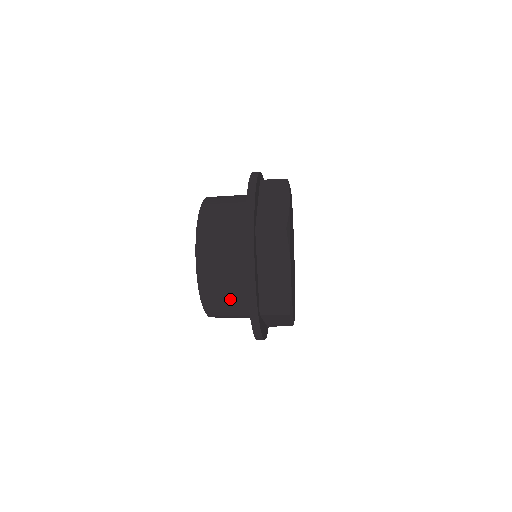
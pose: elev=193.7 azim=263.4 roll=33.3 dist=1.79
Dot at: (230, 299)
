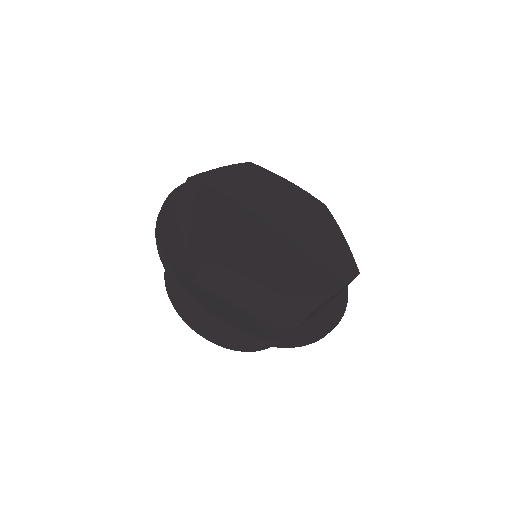
Dot at: occluded
